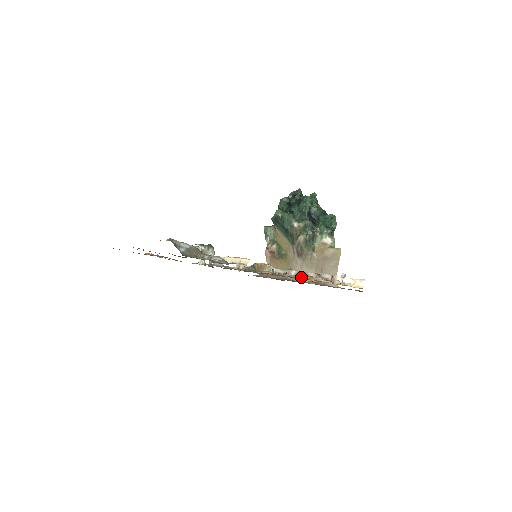
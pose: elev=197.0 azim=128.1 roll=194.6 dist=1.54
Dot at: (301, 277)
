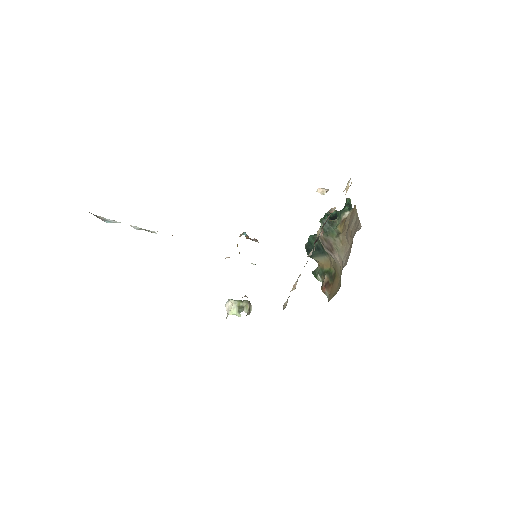
Dot at: occluded
